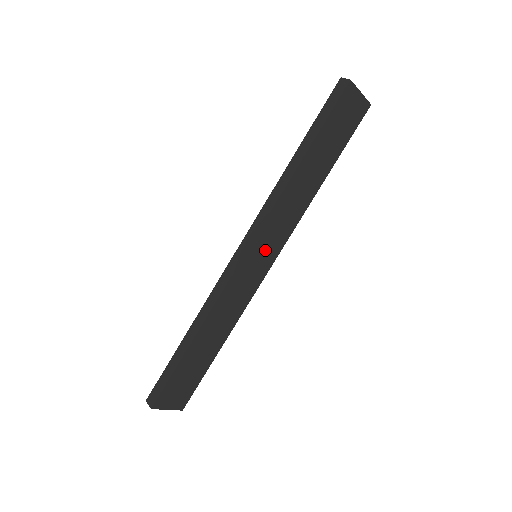
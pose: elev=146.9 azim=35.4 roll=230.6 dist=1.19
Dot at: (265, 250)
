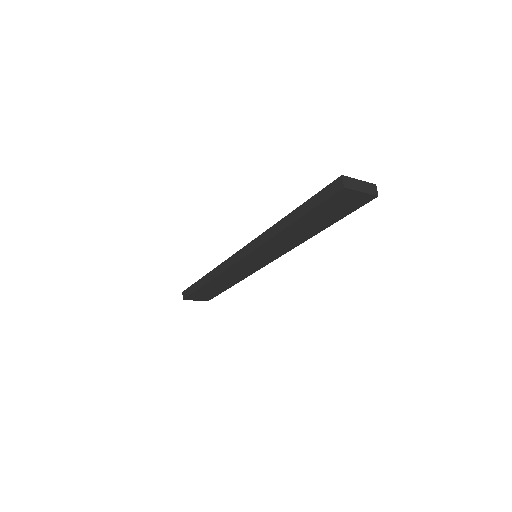
Dot at: (261, 258)
